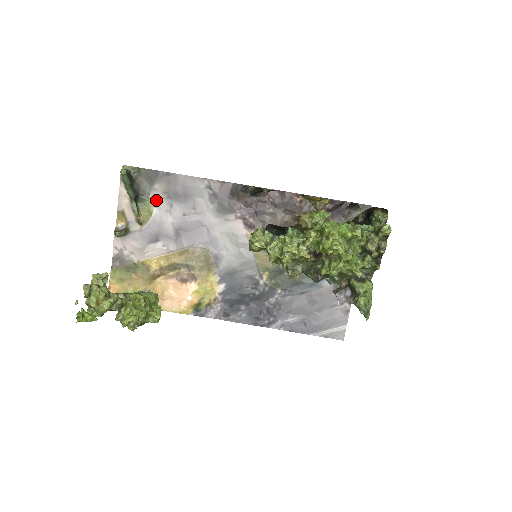
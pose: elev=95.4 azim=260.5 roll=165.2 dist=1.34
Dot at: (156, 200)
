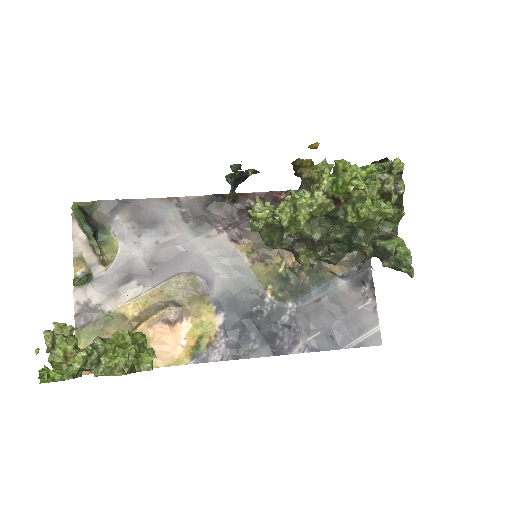
Dot at: (120, 233)
